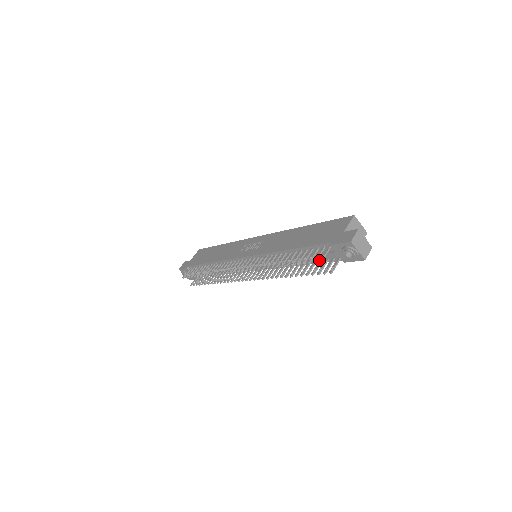
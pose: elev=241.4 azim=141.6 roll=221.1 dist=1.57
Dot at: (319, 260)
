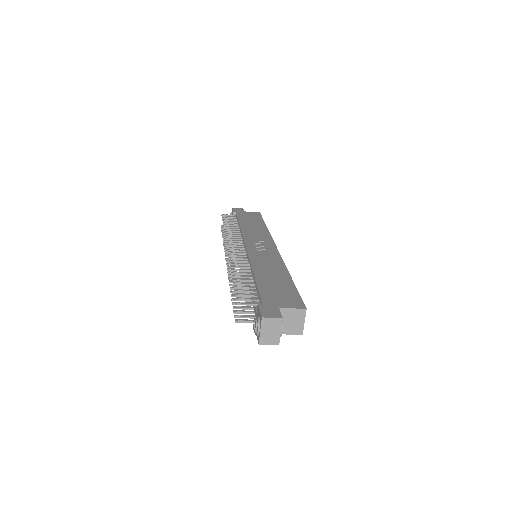
Dot at: occluded
